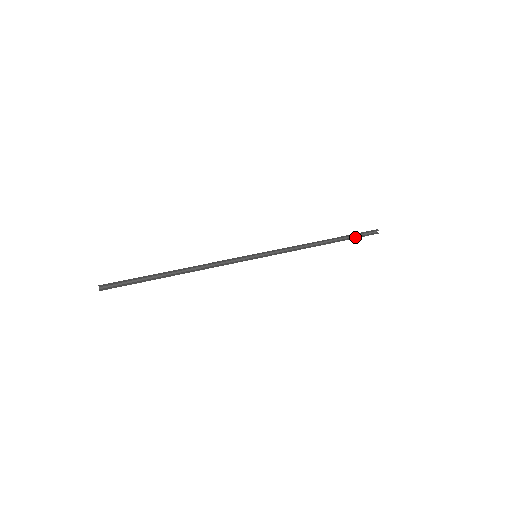
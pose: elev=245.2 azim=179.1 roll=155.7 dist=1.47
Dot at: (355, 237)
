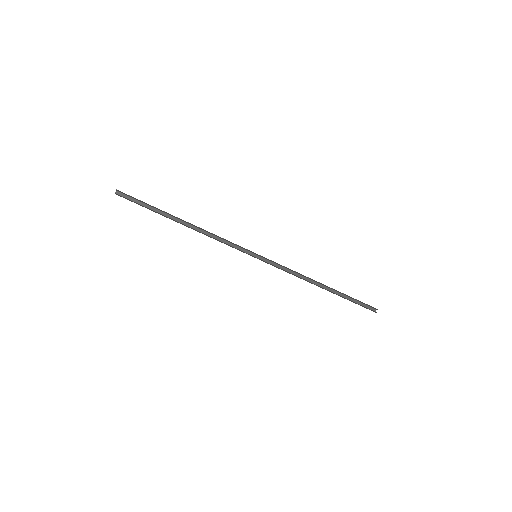
Dot at: (353, 301)
